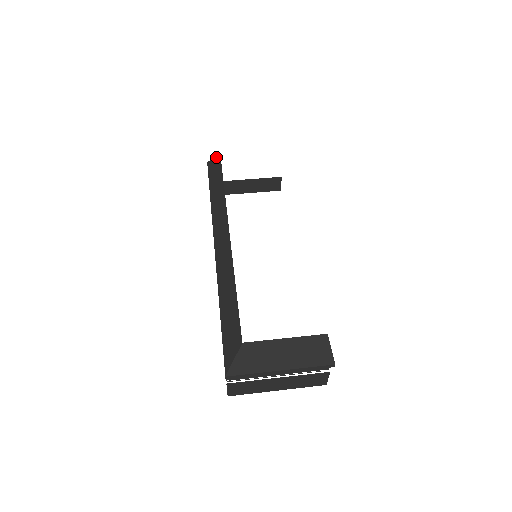
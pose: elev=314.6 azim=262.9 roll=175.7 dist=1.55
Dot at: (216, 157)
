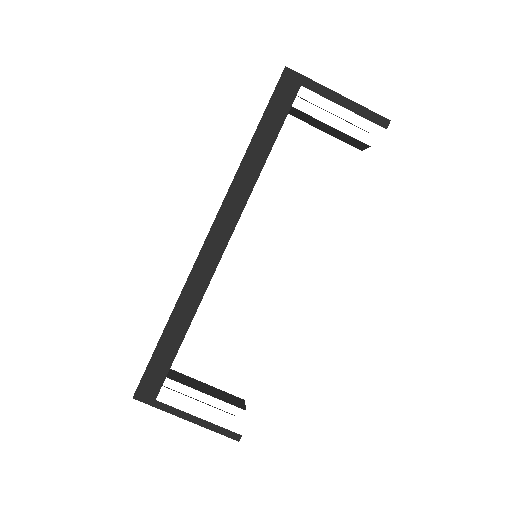
Dot at: (294, 82)
